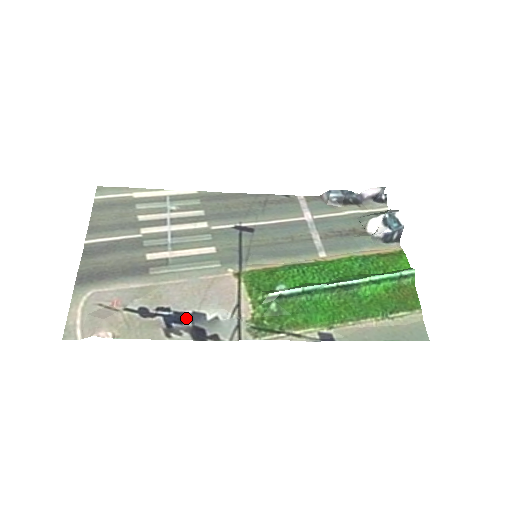
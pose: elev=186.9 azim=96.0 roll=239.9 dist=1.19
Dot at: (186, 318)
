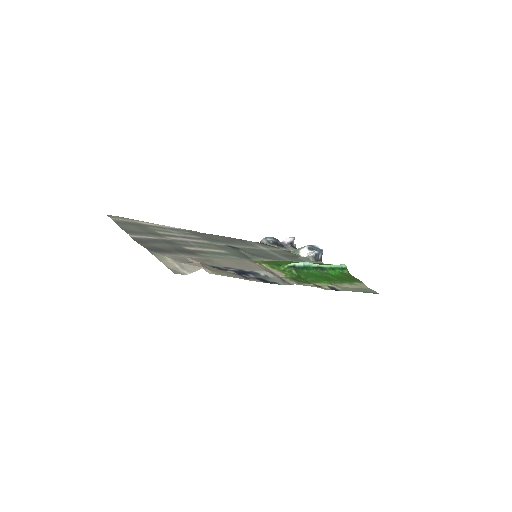
Dot at: (248, 273)
